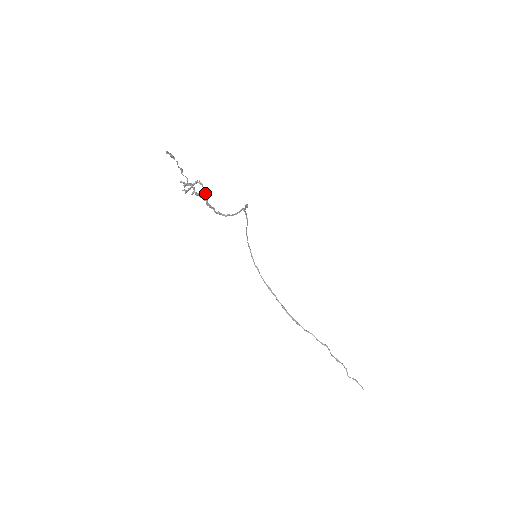
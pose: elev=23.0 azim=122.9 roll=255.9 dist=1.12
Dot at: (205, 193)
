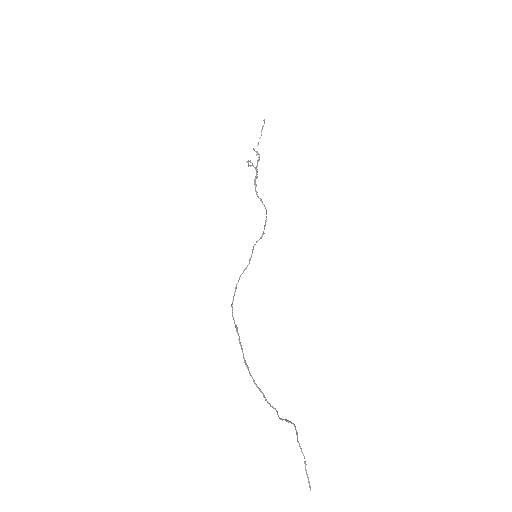
Dot at: (257, 176)
